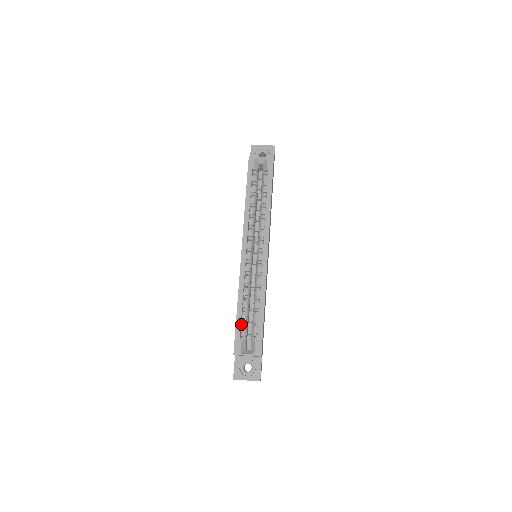
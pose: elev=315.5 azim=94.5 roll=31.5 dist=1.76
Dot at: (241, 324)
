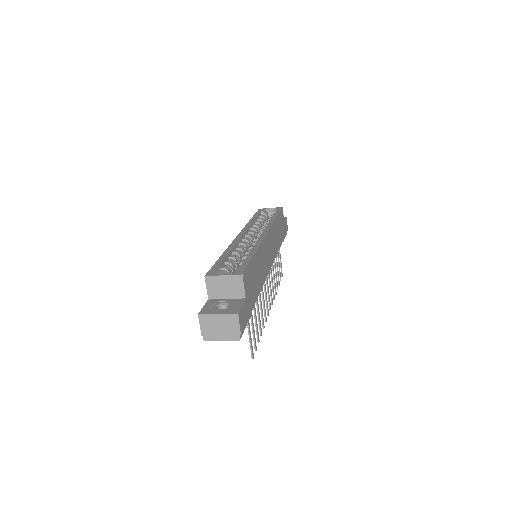
Dot at: occluded
